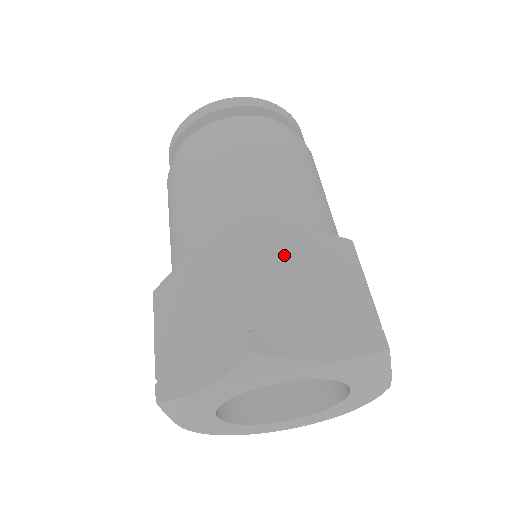
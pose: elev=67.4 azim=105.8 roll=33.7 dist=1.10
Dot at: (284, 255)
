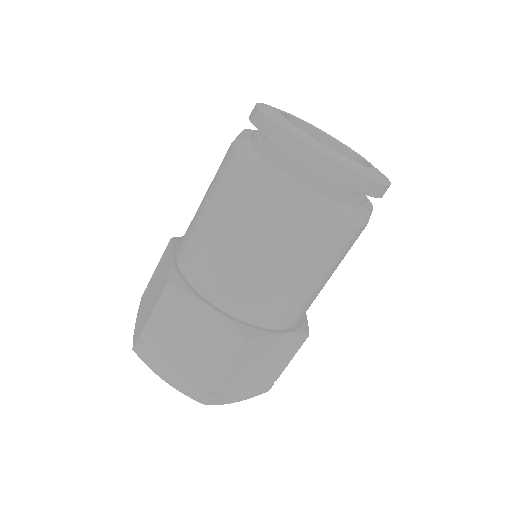
Dot at: (264, 352)
